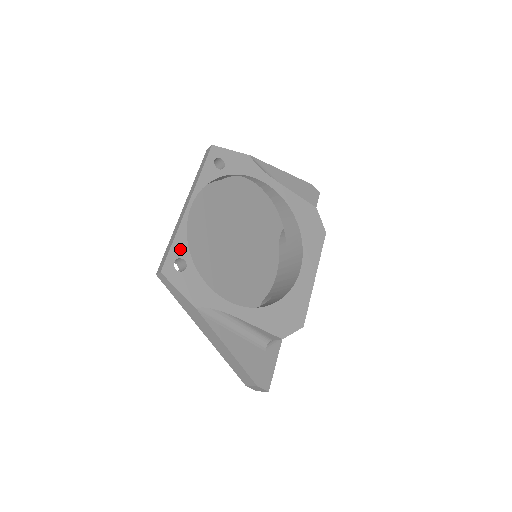
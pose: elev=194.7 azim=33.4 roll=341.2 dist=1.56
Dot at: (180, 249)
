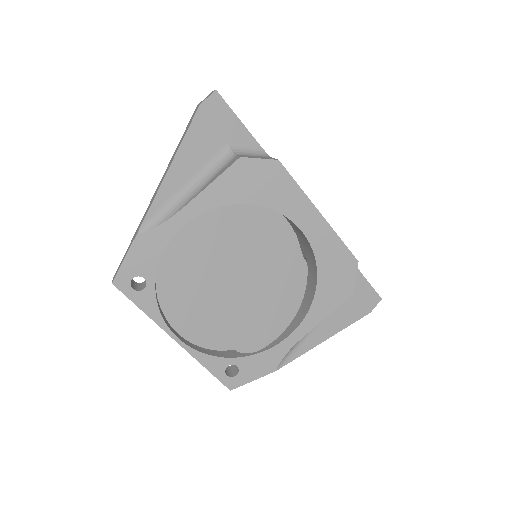
Dot at: (217, 366)
